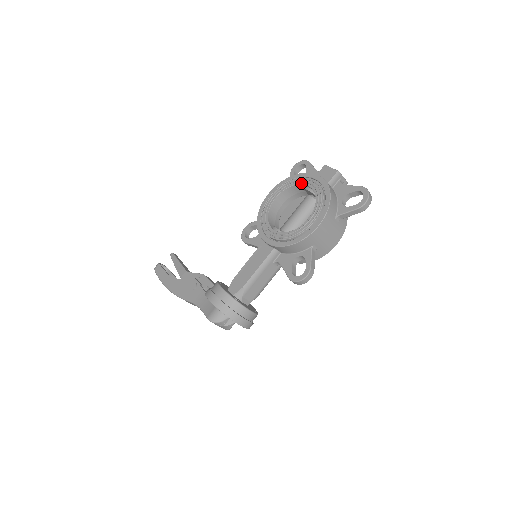
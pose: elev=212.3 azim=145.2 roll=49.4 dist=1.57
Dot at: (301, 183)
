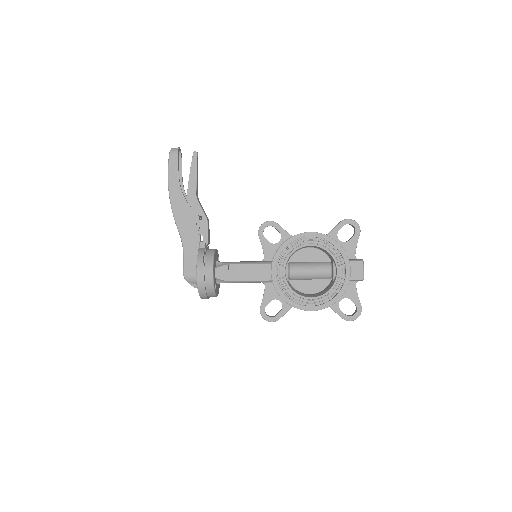
Dot at: (336, 261)
